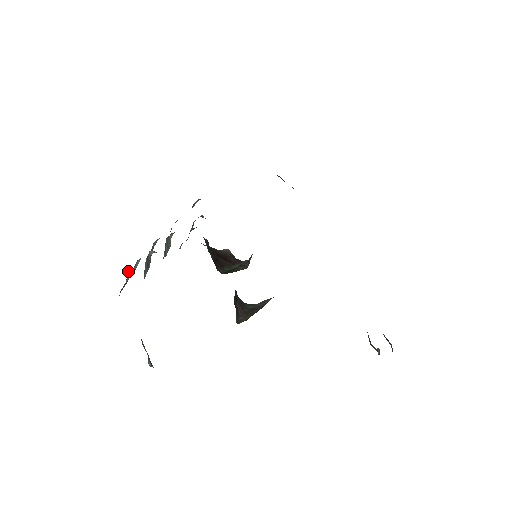
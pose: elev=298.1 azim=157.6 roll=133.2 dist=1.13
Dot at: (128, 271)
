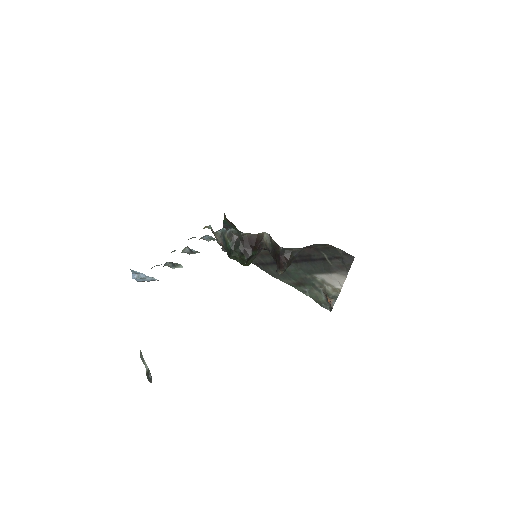
Dot at: occluded
